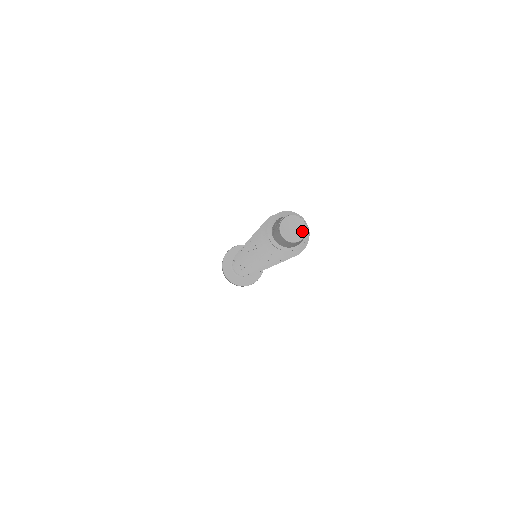
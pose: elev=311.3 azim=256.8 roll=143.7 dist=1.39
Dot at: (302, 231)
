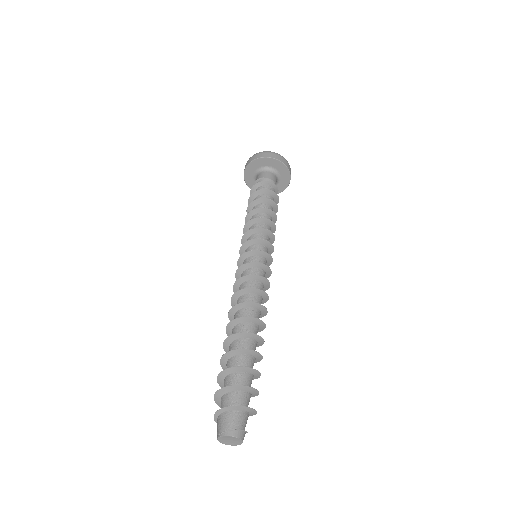
Dot at: (238, 443)
